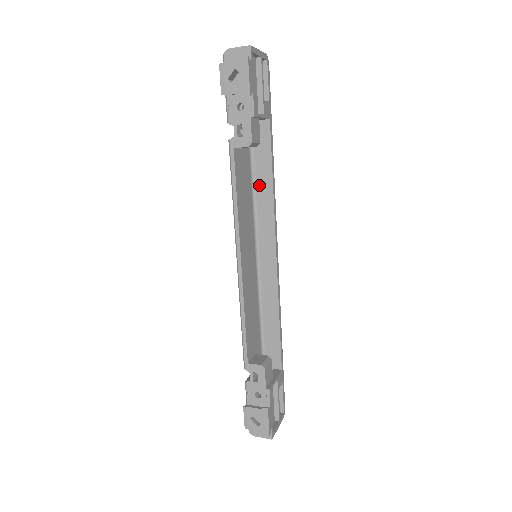
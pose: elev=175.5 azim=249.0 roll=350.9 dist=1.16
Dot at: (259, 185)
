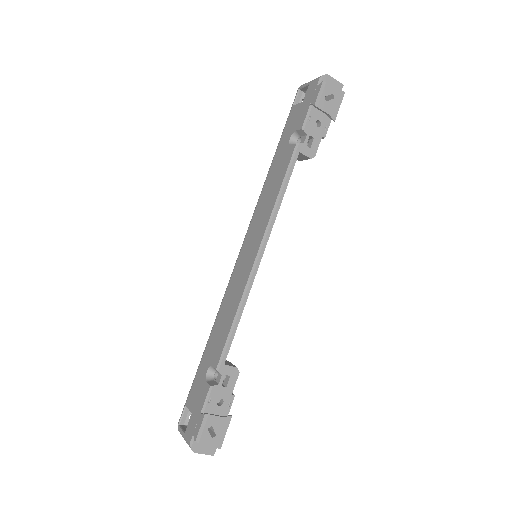
Dot at: occluded
